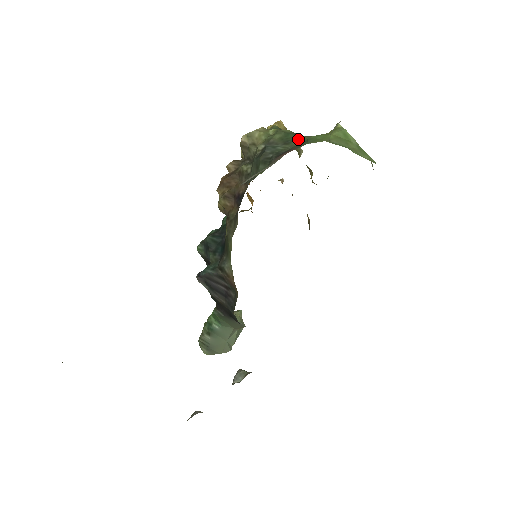
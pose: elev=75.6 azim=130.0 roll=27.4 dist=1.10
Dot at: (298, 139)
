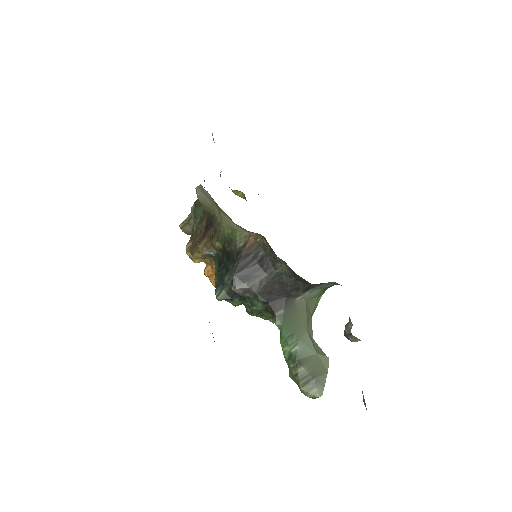
Dot at: occluded
